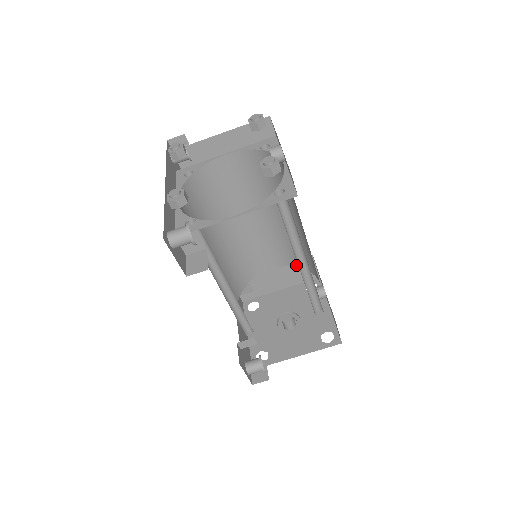
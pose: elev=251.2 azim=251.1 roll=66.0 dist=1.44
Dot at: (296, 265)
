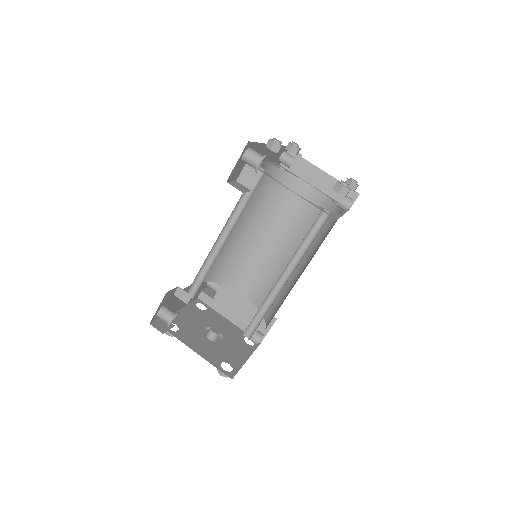
Dot at: occluded
